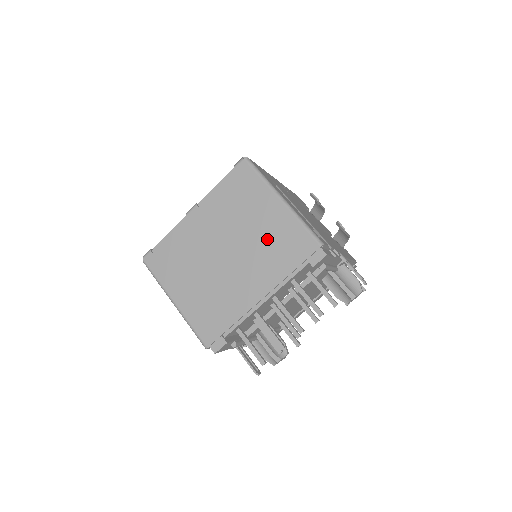
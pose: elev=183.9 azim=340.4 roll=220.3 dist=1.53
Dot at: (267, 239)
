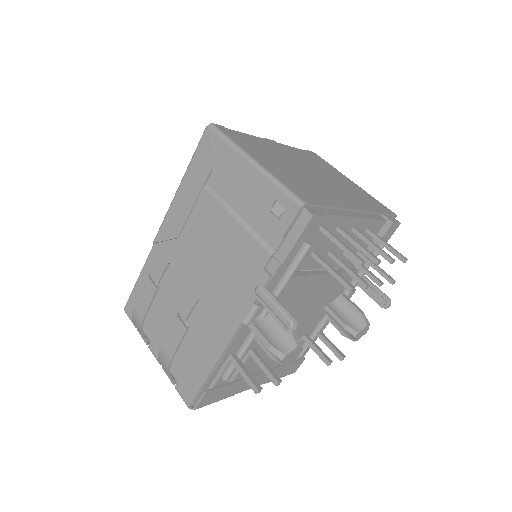
Dot at: (349, 188)
